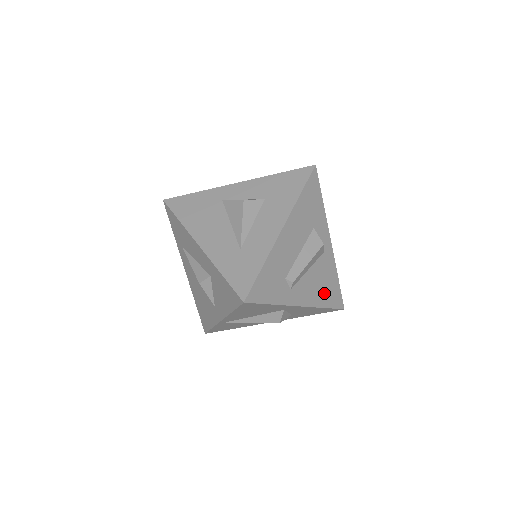
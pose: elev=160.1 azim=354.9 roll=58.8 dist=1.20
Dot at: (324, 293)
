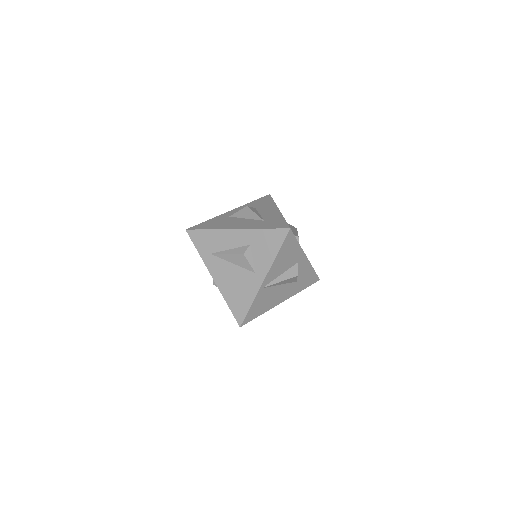
Dot at: occluded
